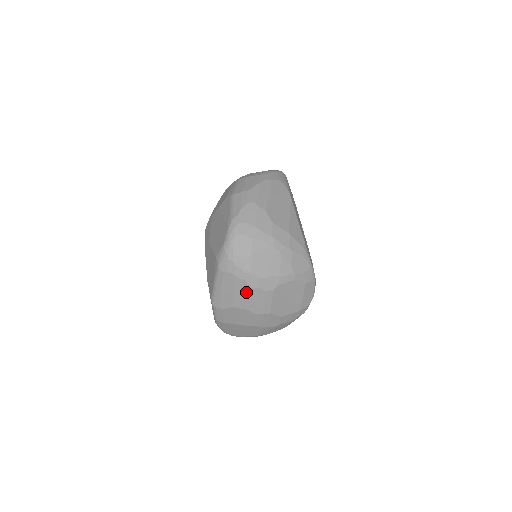
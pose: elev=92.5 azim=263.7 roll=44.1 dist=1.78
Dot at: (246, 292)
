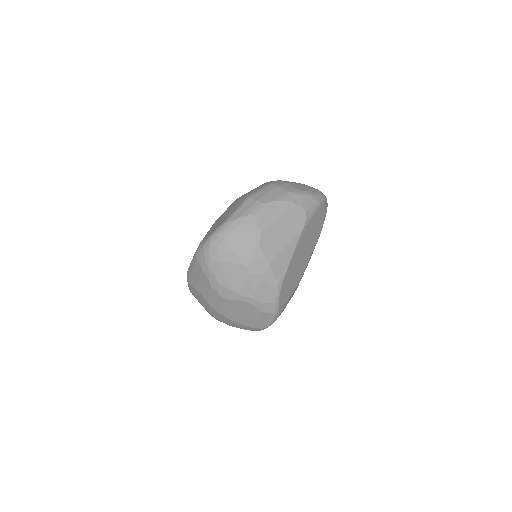
Dot at: (207, 287)
